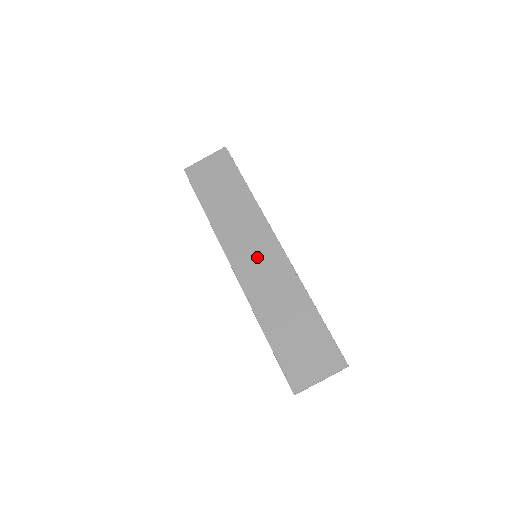
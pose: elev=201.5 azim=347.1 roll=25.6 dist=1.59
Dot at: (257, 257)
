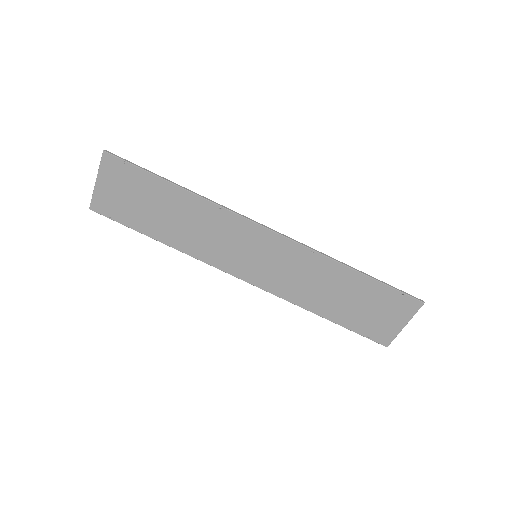
Dot at: (258, 257)
